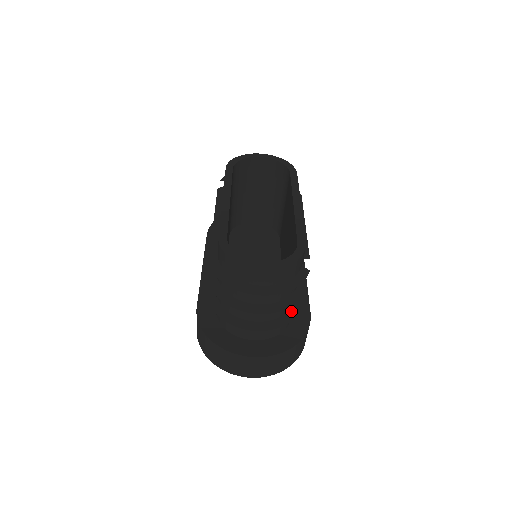
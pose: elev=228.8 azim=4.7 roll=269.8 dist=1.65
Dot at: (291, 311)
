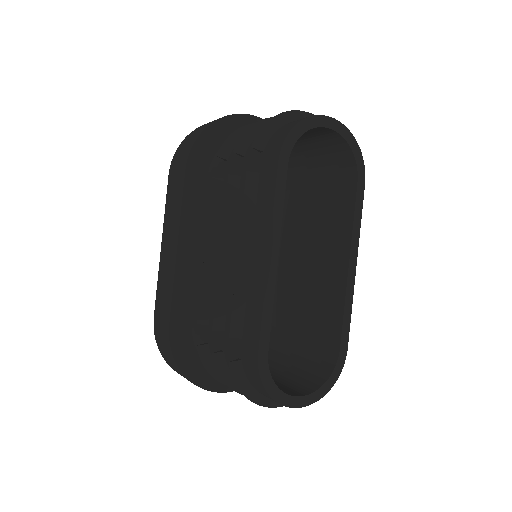
Dot at: occluded
